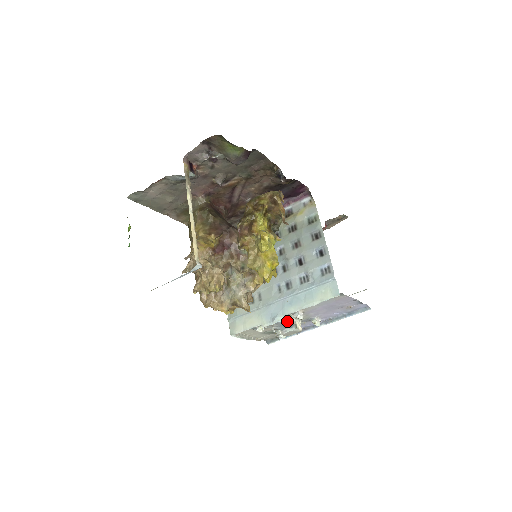
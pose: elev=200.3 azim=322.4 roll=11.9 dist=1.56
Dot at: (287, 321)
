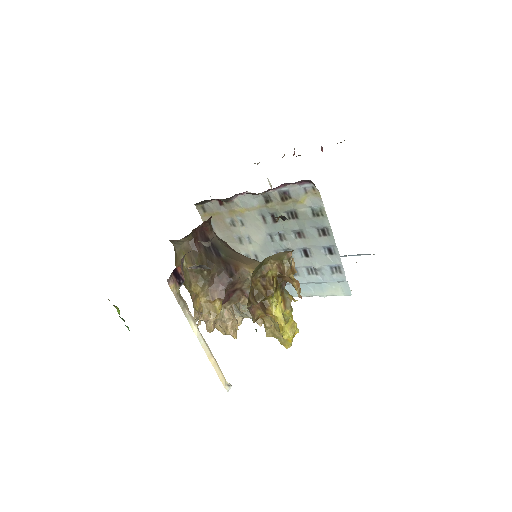
Dot at: occluded
